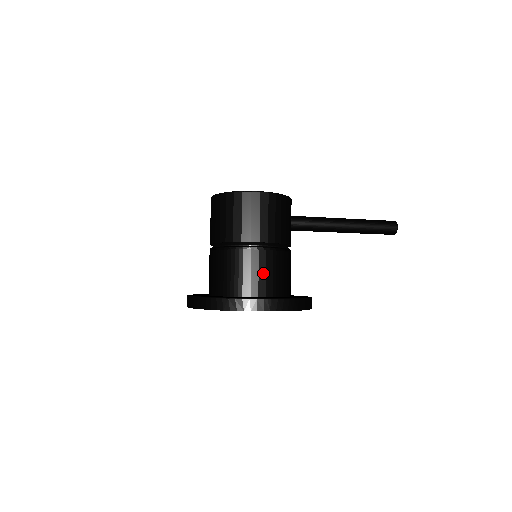
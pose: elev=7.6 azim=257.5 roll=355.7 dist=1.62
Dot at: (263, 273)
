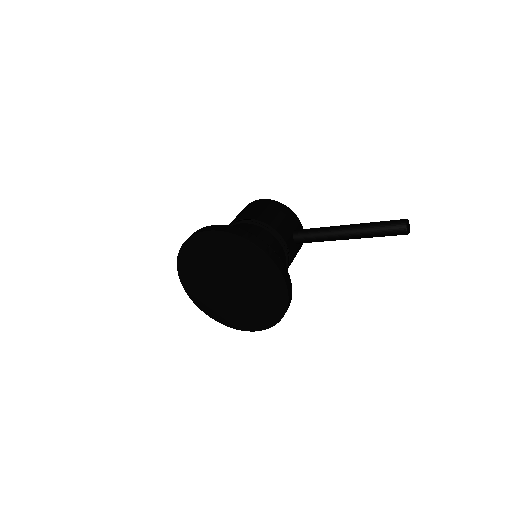
Dot at: occluded
